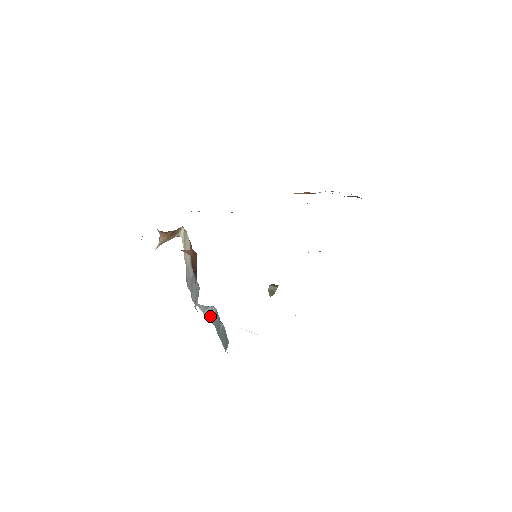
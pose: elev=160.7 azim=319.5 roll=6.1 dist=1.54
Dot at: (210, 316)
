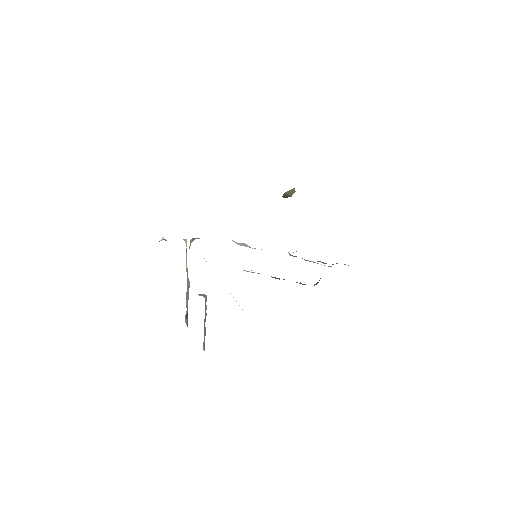
Dot at: occluded
